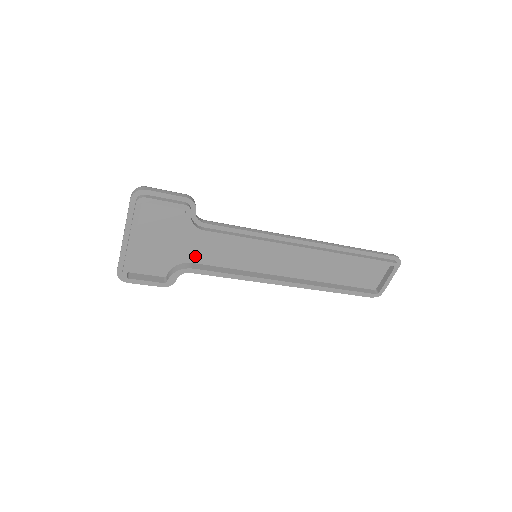
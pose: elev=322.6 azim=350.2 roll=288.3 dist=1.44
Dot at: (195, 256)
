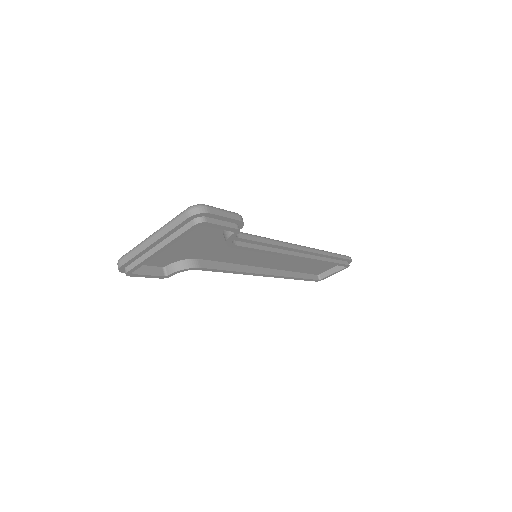
Dot at: (205, 254)
